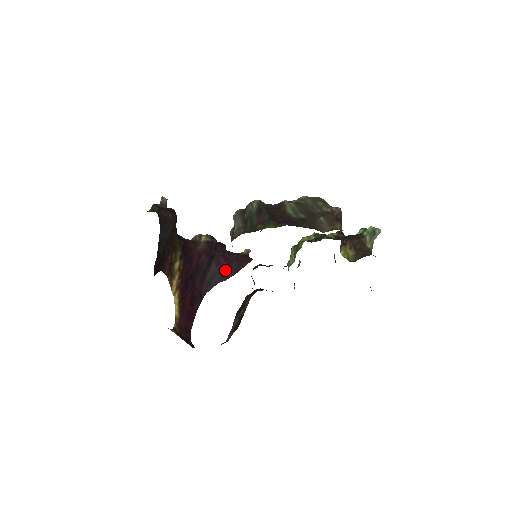
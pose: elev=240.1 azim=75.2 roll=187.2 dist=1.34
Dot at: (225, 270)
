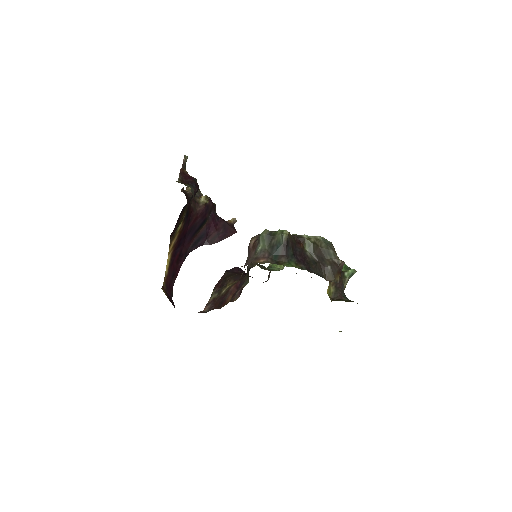
Dot at: (212, 235)
